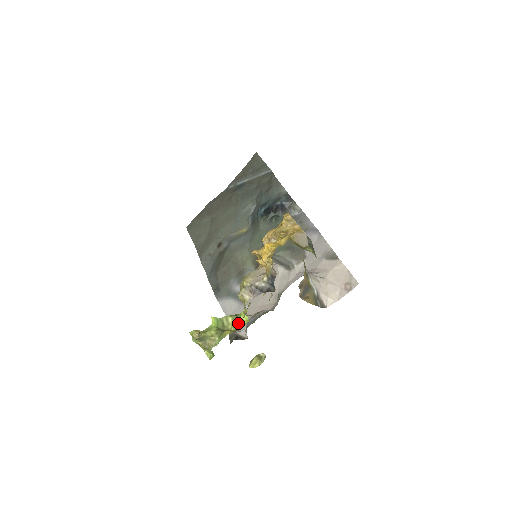
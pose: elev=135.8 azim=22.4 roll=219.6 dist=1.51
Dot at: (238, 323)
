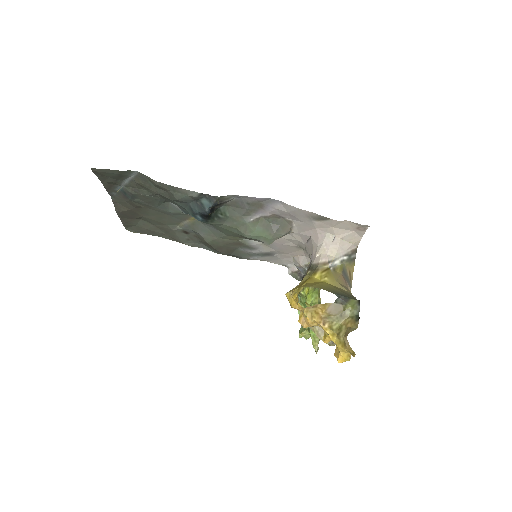
Dot at: occluded
